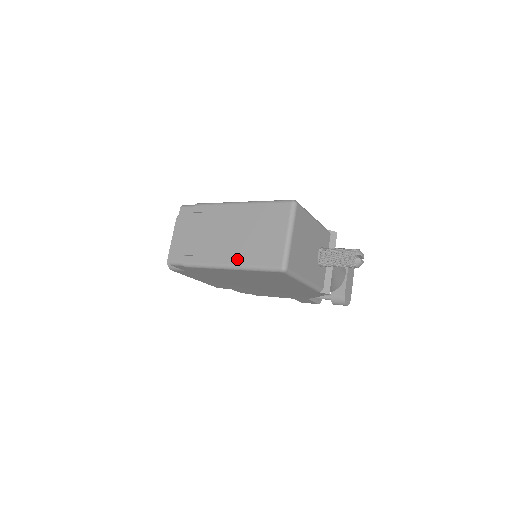
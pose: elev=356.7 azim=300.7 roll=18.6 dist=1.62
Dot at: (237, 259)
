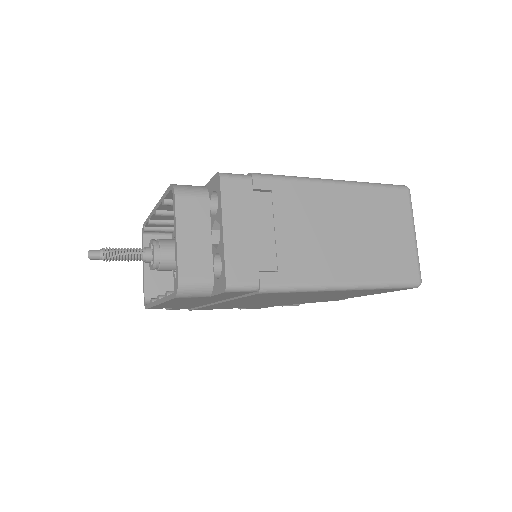
Dot at: (358, 273)
